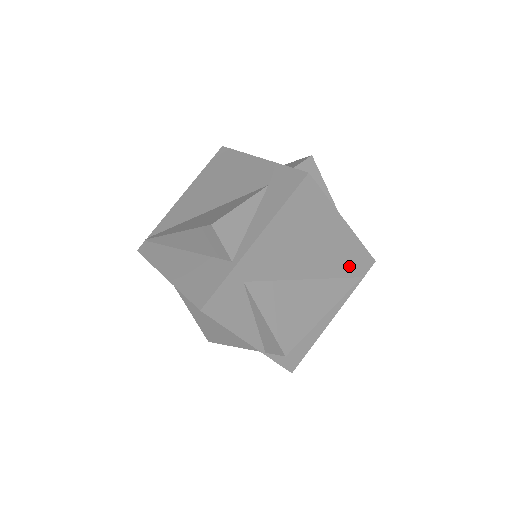
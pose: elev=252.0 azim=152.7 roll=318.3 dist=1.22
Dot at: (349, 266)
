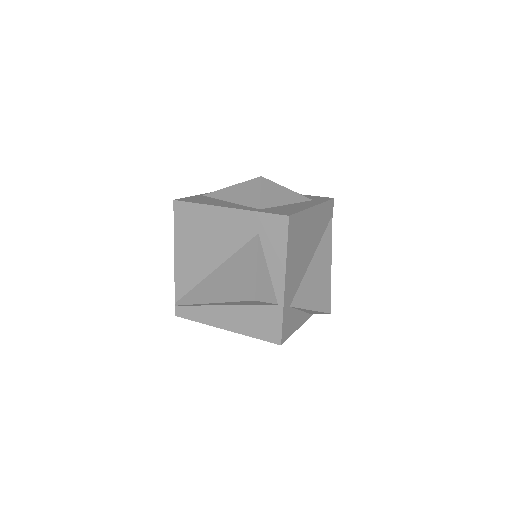
Dot at: (325, 221)
